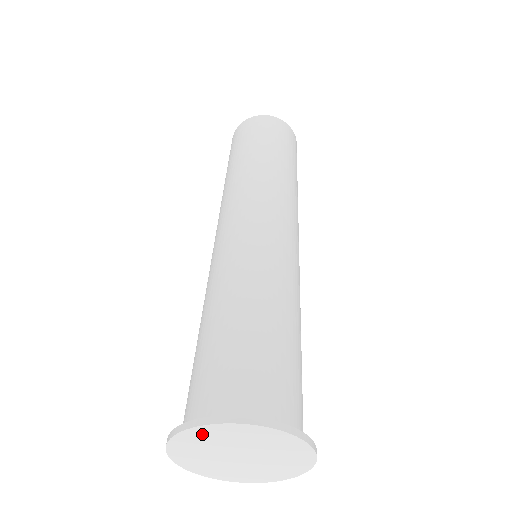
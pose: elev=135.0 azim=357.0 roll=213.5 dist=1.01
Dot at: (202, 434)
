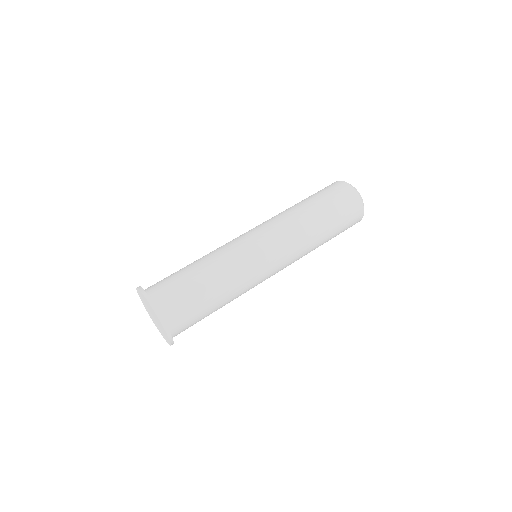
Dot at: (140, 294)
